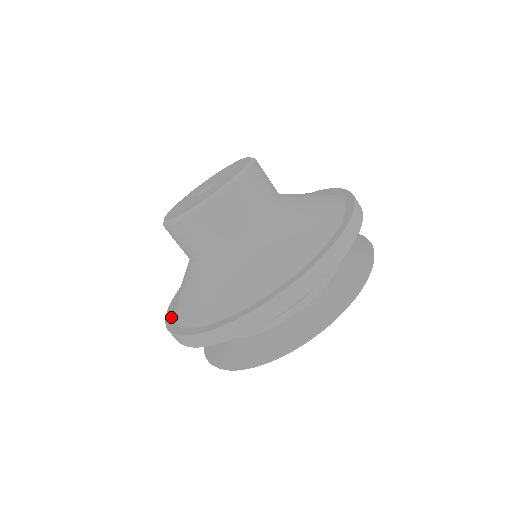
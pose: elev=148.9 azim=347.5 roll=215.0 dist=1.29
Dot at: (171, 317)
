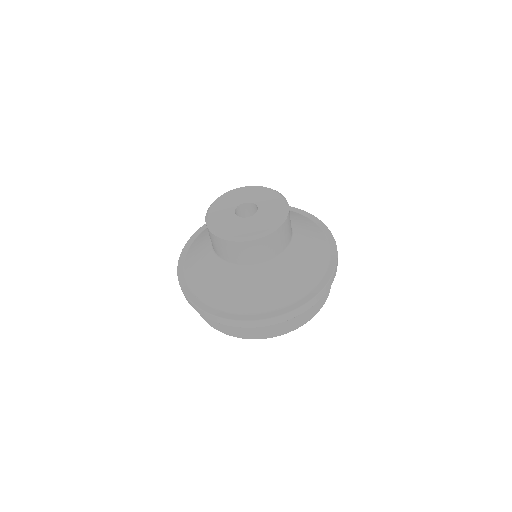
Dot at: (183, 276)
